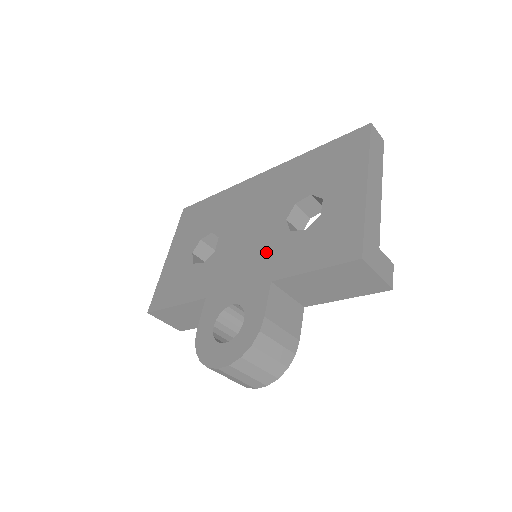
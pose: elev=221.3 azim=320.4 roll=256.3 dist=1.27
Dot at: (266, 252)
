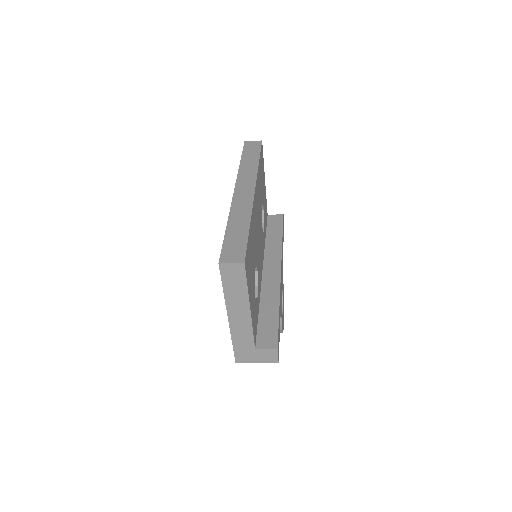
Dot at: occluded
